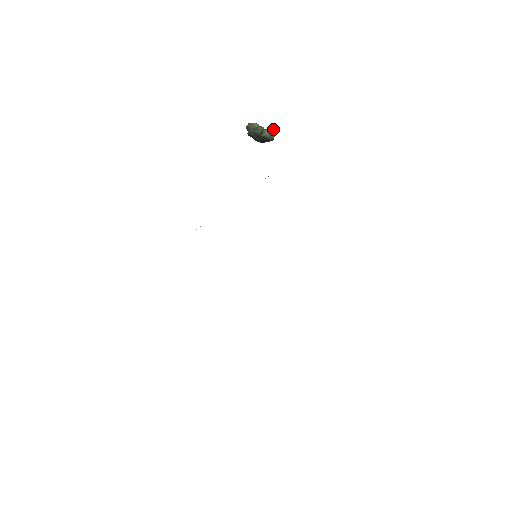
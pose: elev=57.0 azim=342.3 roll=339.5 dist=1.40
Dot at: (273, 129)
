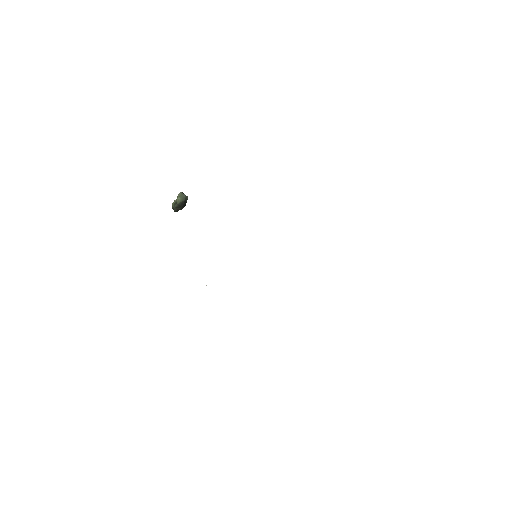
Dot at: (179, 194)
